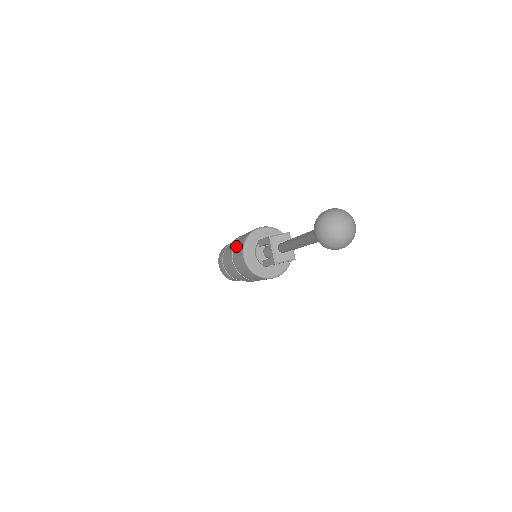
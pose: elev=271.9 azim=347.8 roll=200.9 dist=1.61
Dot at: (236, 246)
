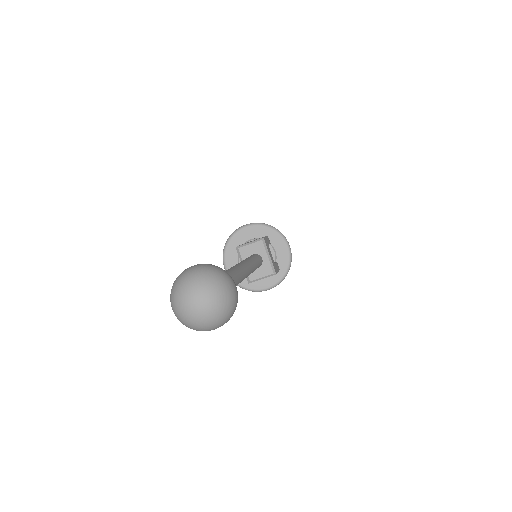
Dot at: occluded
